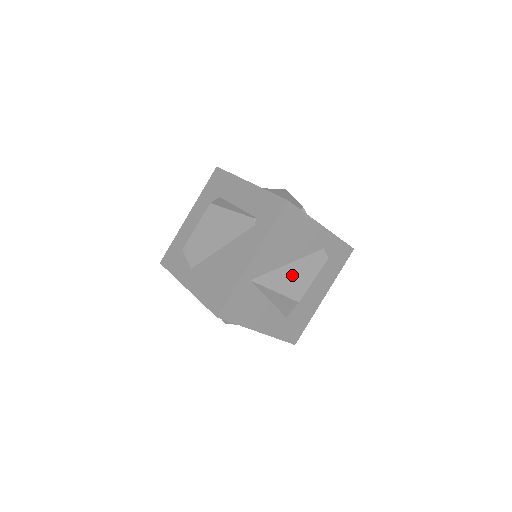
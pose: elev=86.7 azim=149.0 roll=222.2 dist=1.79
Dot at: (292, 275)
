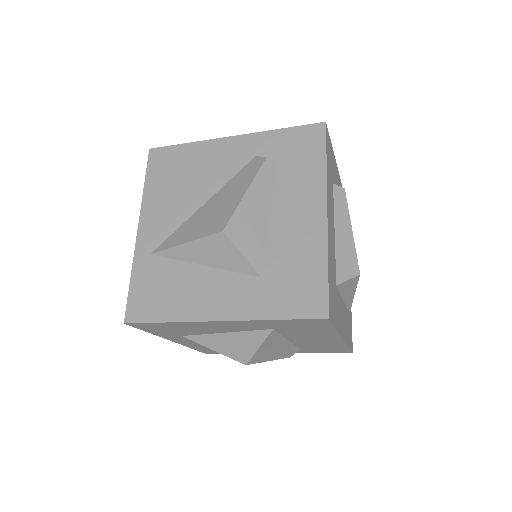
Dot at: (209, 212)
